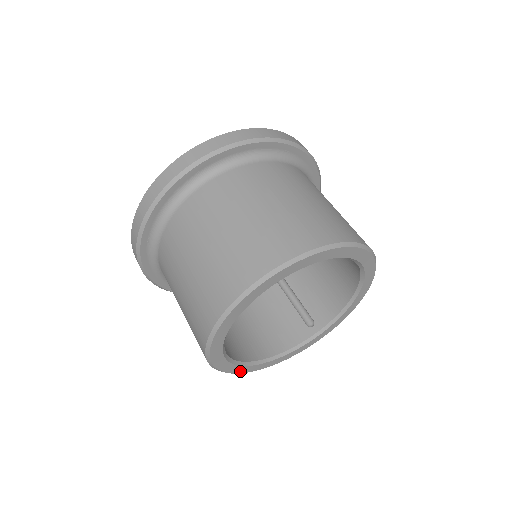
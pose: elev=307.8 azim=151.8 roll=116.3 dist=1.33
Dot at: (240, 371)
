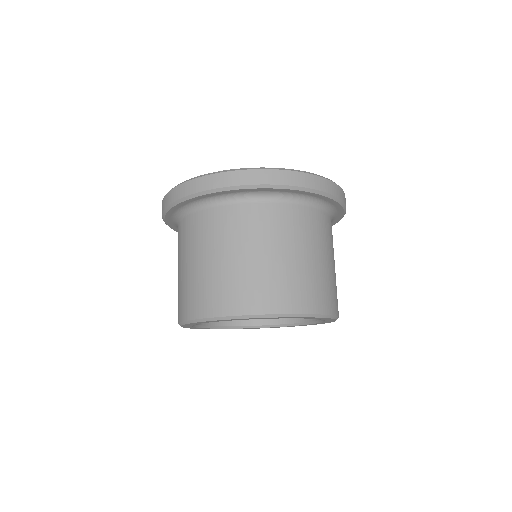
Dot at: (199, 328)
